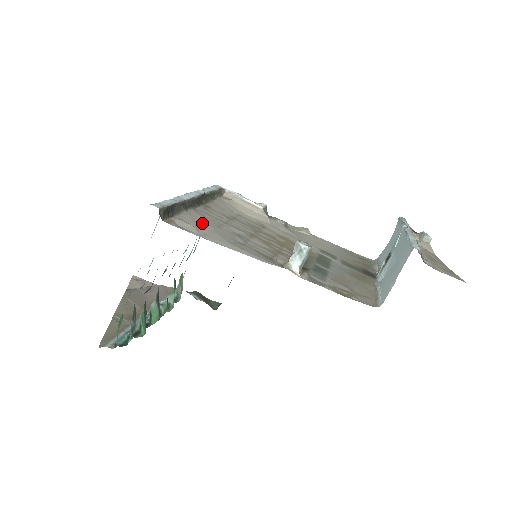
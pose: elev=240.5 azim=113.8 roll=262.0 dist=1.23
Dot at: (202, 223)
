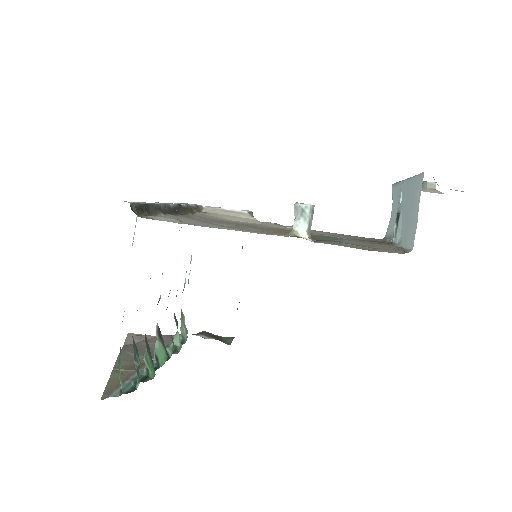
Dot at: (185, 219)
